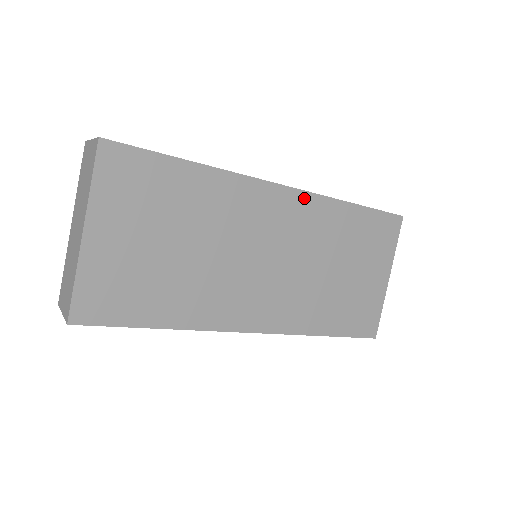
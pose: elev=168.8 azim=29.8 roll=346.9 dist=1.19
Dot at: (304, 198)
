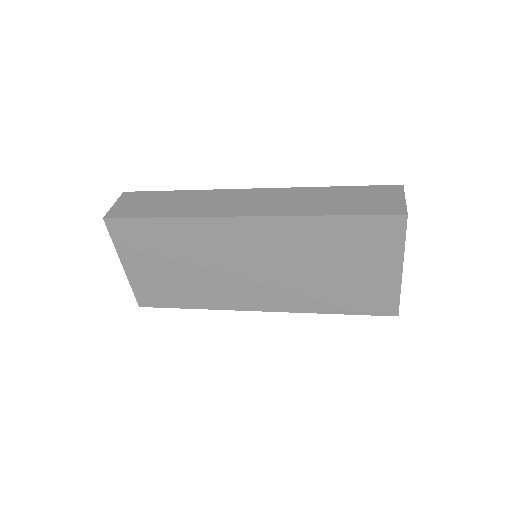
Dot at: (269, 222)
